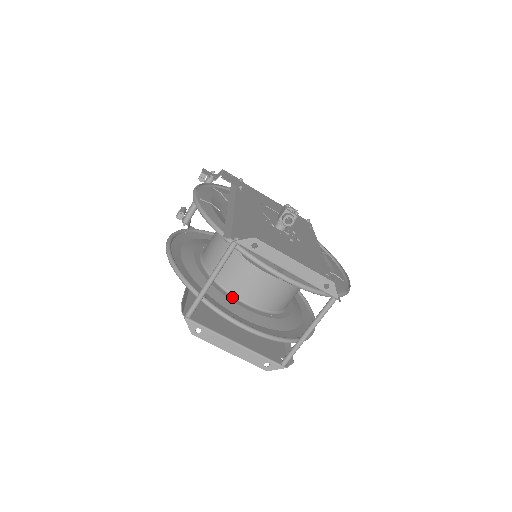
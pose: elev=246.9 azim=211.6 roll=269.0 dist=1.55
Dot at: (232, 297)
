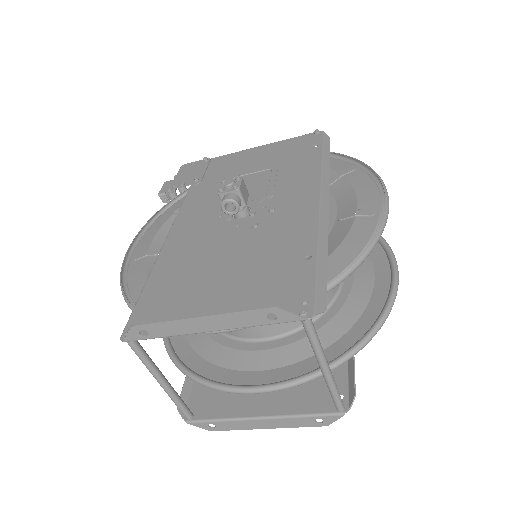
Dot at: (244, 342)
